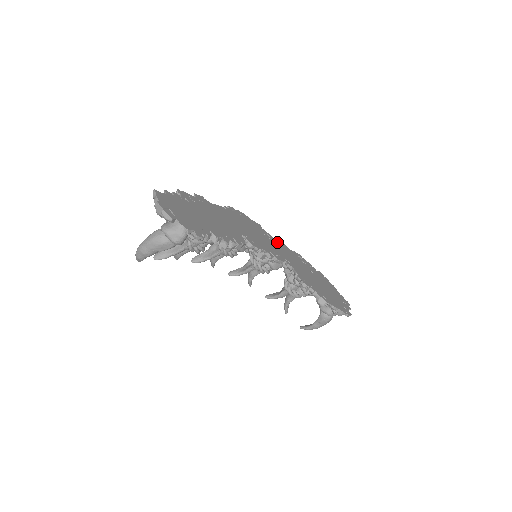
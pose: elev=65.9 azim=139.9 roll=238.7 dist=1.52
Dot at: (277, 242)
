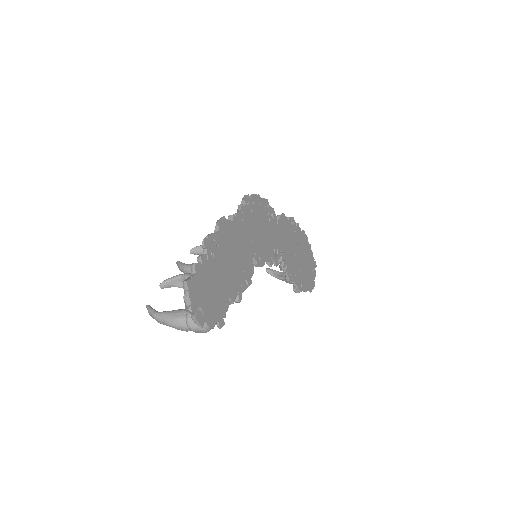
Dot at: (278, 220)
